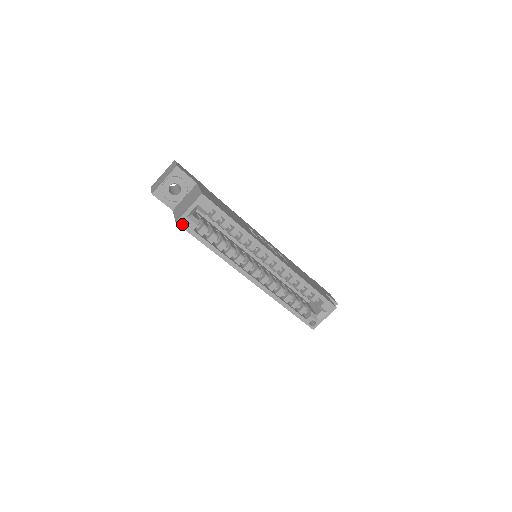
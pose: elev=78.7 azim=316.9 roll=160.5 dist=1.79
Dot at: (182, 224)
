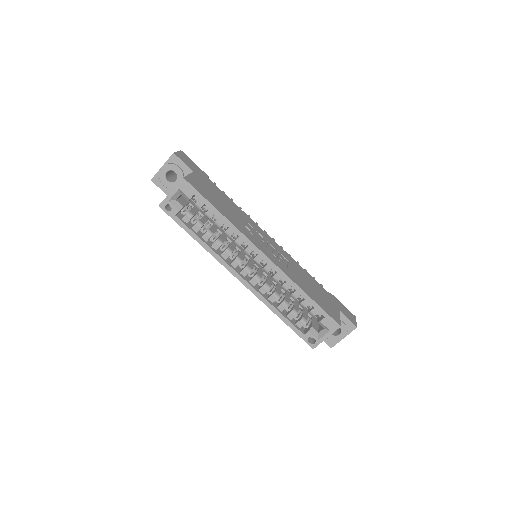
Dot at: (165, 208)
